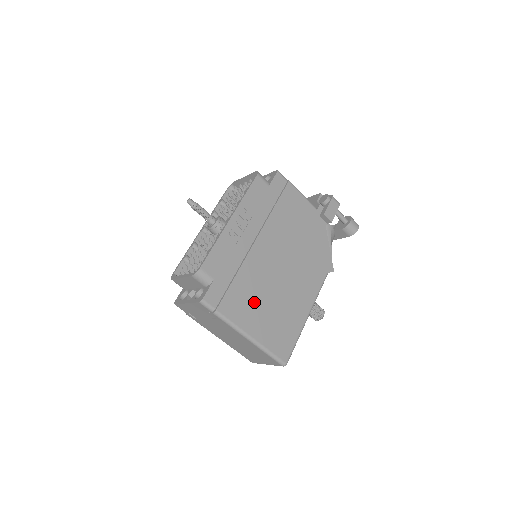
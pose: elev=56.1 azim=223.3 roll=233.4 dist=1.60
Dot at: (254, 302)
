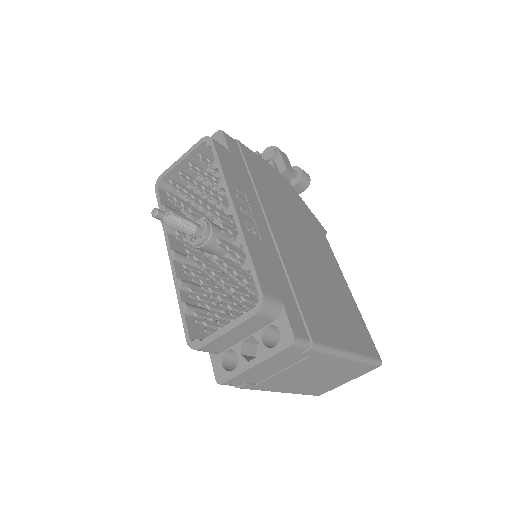
Dot at: (322, 306)
